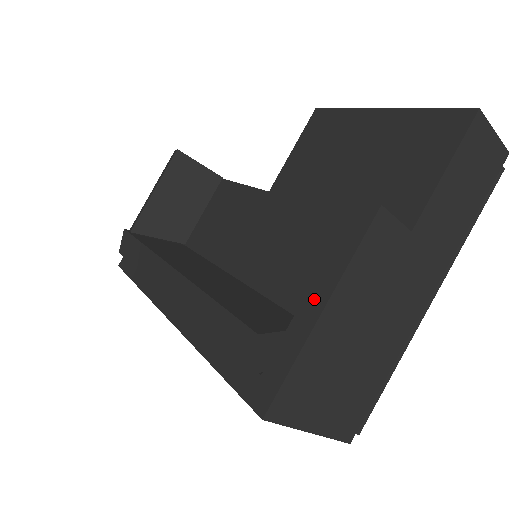
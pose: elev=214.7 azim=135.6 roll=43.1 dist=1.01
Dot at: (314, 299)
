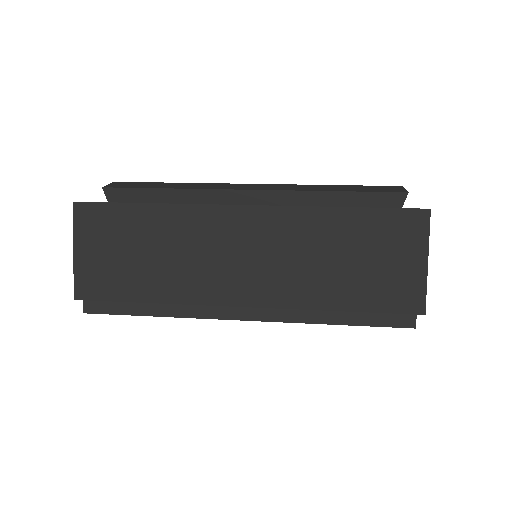
Dot at: occluded
